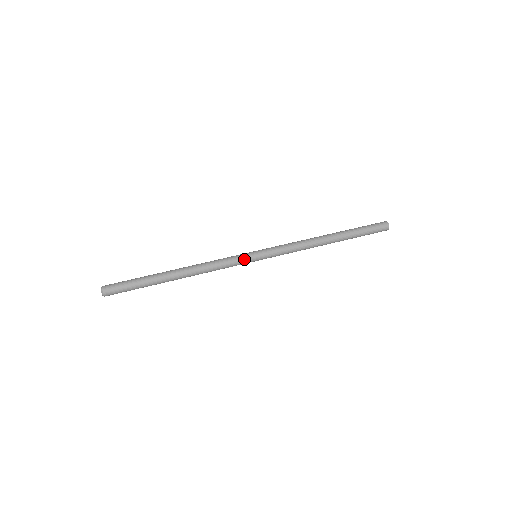
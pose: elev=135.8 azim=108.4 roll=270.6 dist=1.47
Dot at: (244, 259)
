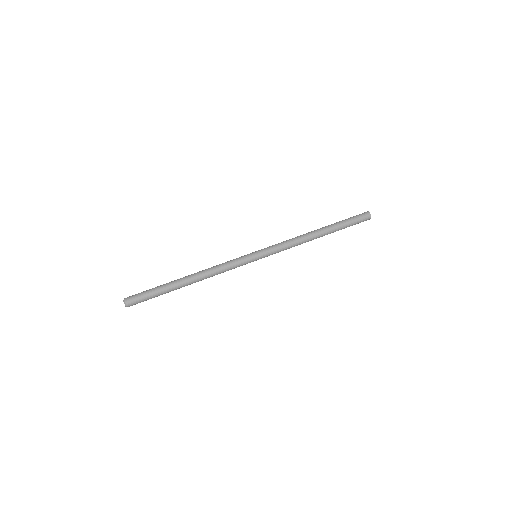
Dot at: occluded
